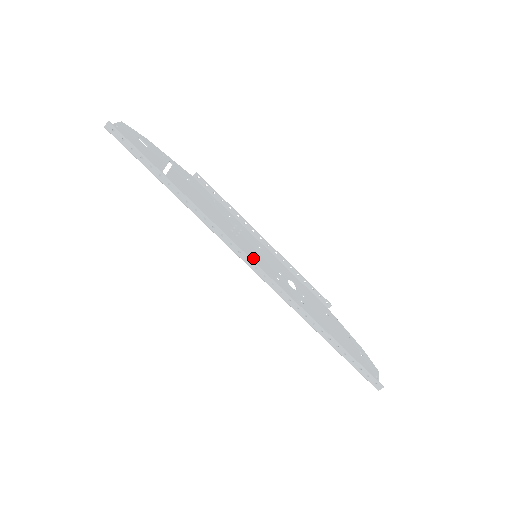
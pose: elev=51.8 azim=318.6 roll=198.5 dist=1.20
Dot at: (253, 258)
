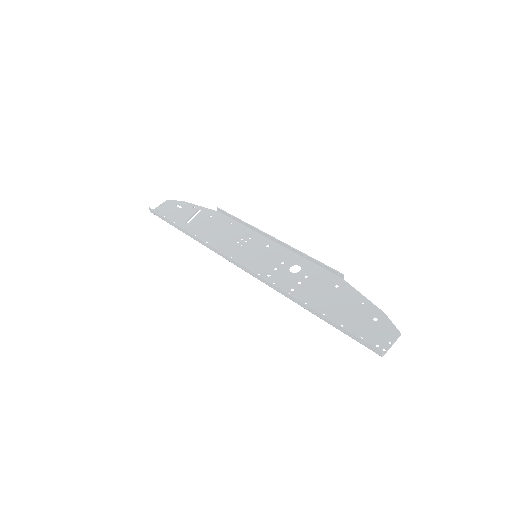
Dot at: (251, 259)
